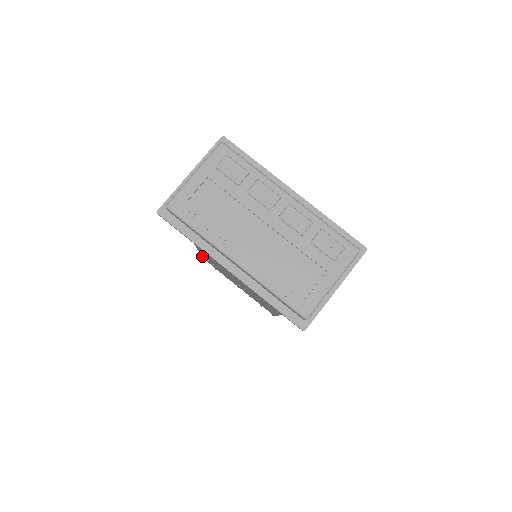
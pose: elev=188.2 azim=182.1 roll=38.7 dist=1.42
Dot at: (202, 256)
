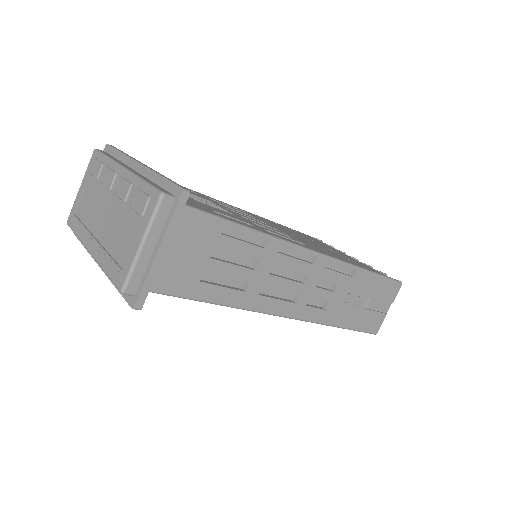
Dot at: occluded
